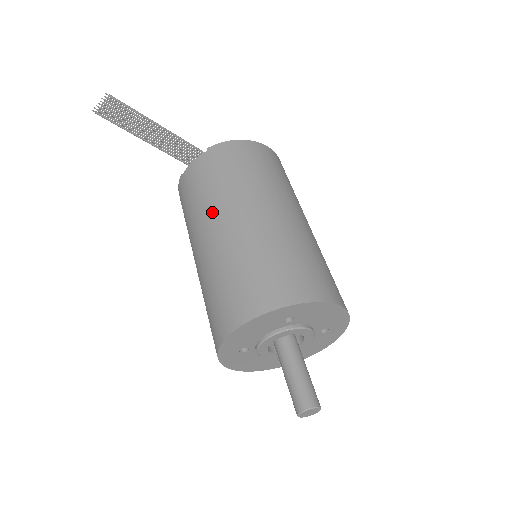
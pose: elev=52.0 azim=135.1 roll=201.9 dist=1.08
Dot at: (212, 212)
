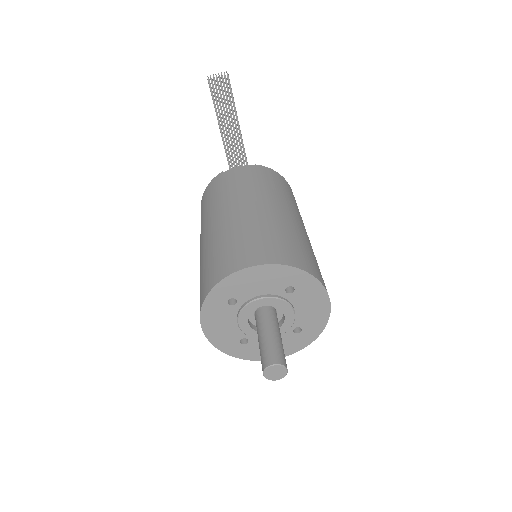
Dot at: (250, 196)
